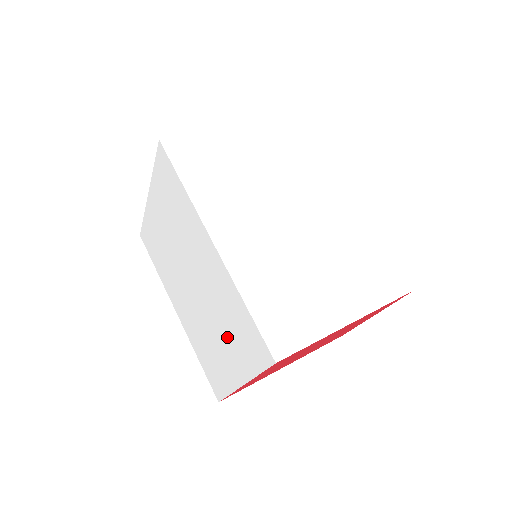
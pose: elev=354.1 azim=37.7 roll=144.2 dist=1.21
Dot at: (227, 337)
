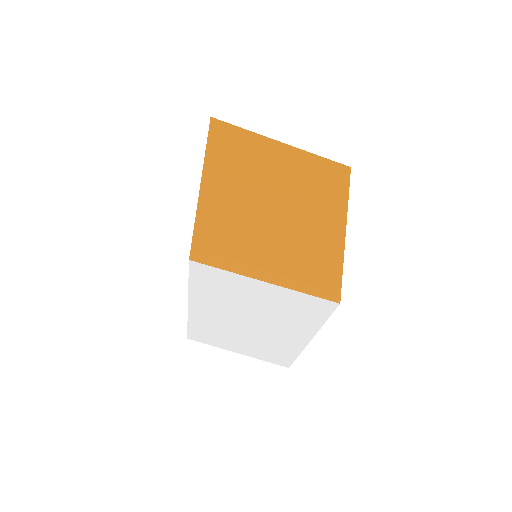
Dot at: occluded
